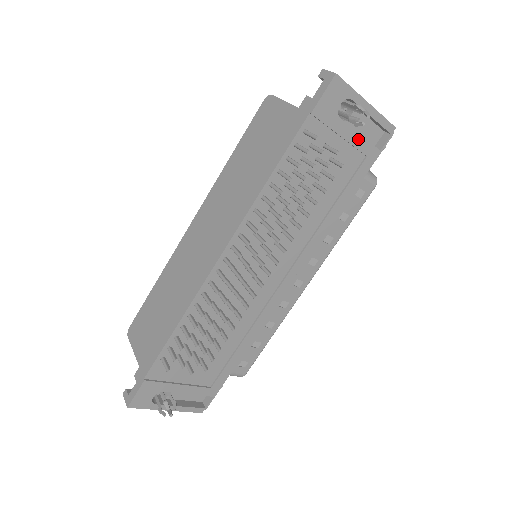
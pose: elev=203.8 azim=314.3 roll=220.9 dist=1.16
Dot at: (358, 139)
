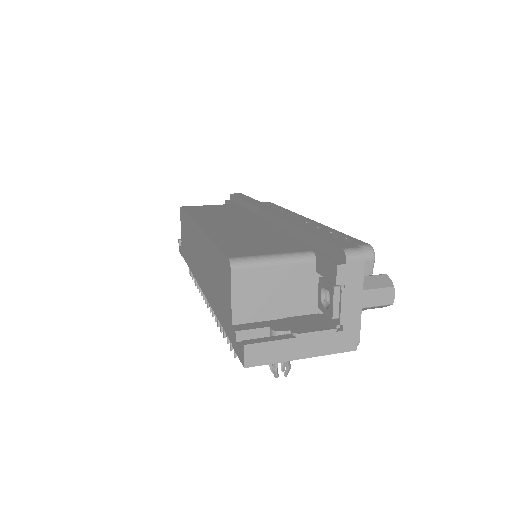
Dot at: occluded
